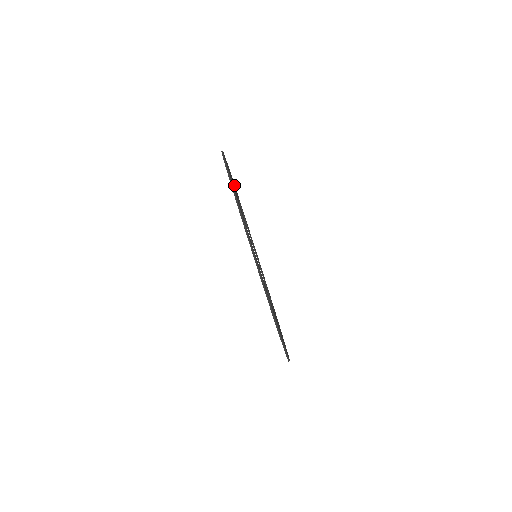
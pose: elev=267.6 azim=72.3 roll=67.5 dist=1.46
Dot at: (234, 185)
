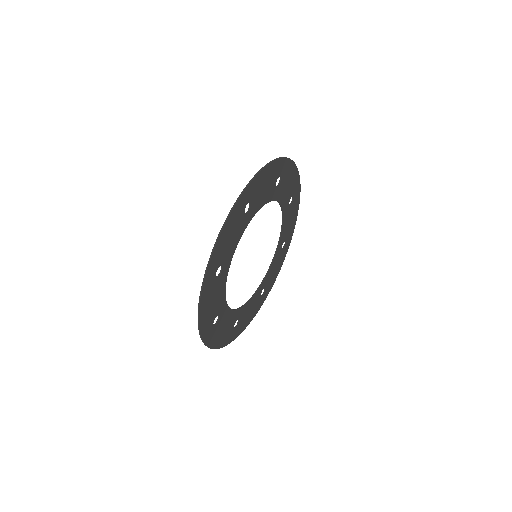
Dot at: (262, 296)
